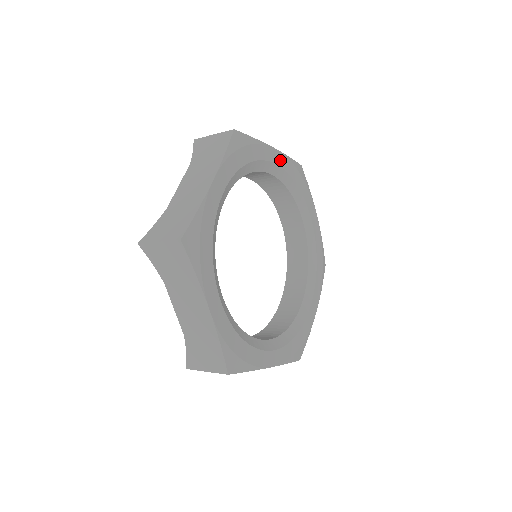
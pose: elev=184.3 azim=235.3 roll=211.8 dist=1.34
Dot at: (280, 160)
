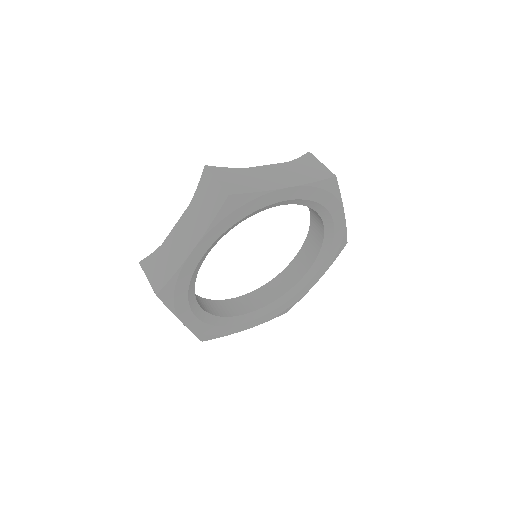
Dot at: (205, 244)
